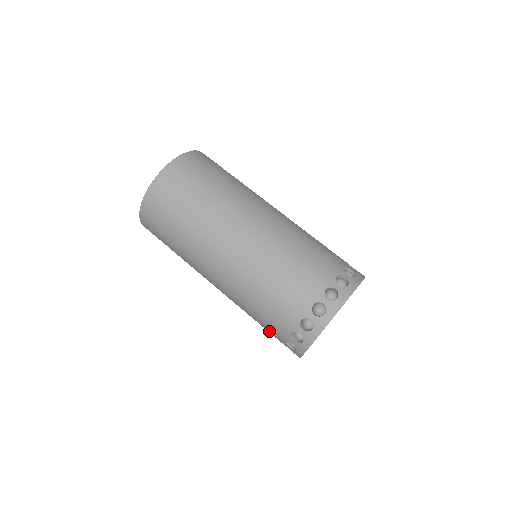
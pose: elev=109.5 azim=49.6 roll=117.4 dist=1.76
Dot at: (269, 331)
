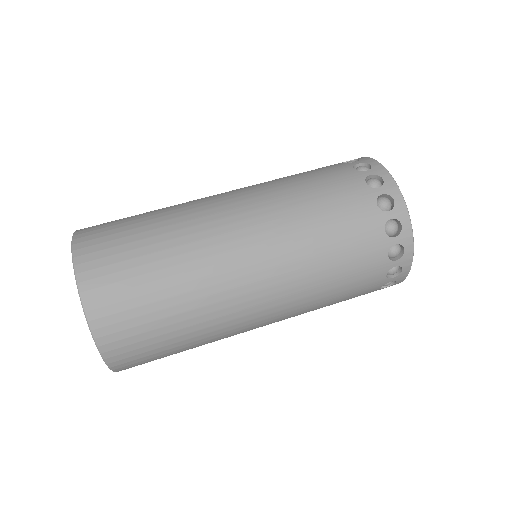
Dot at: (362, 275)
